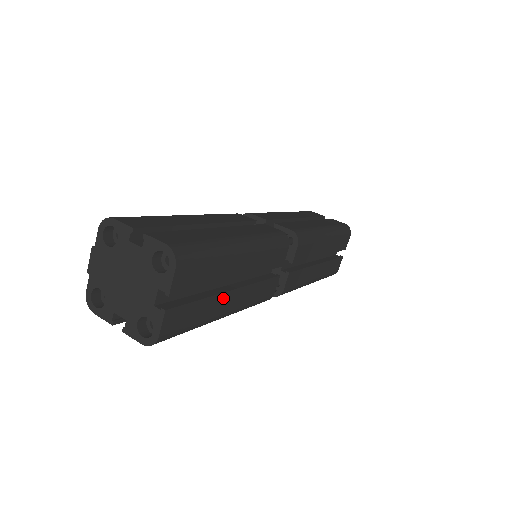
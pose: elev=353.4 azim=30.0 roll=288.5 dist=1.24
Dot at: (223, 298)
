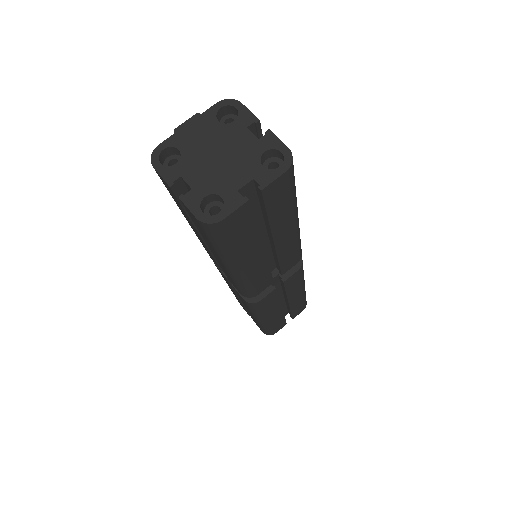
Dot at: (257, 248)
